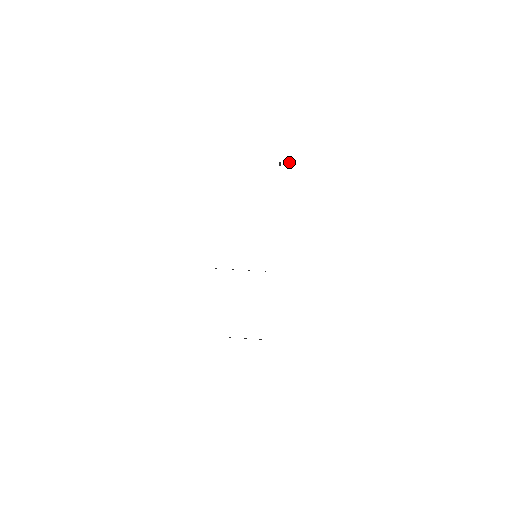
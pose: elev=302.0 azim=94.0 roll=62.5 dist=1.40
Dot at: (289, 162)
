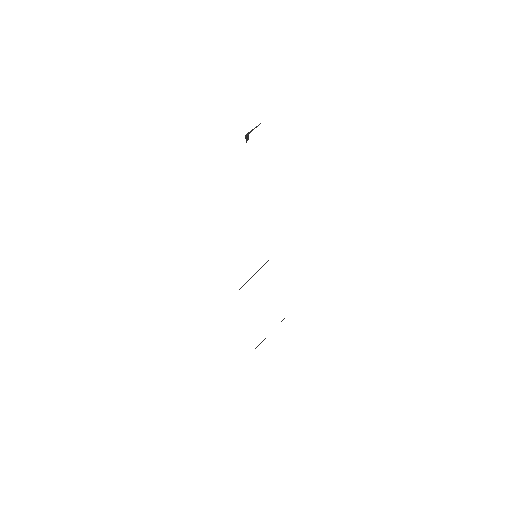
Dot at: (257, 126)
